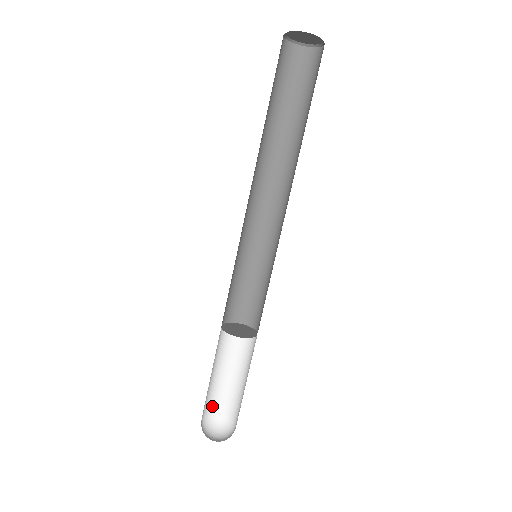
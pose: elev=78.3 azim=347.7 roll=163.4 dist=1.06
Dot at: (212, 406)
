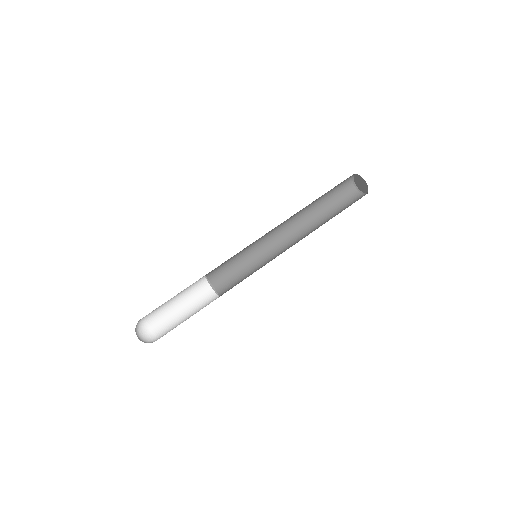
Dot at: (150, 319)
